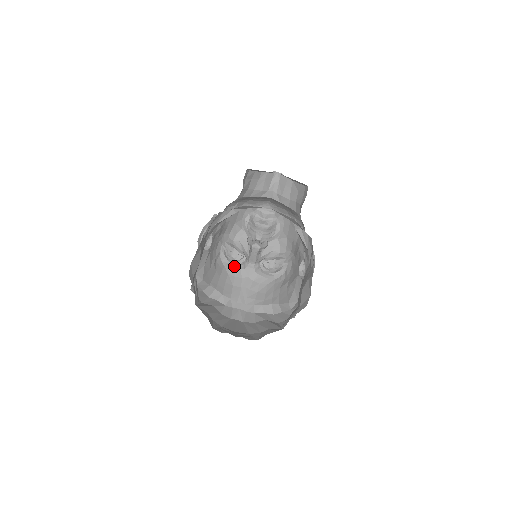
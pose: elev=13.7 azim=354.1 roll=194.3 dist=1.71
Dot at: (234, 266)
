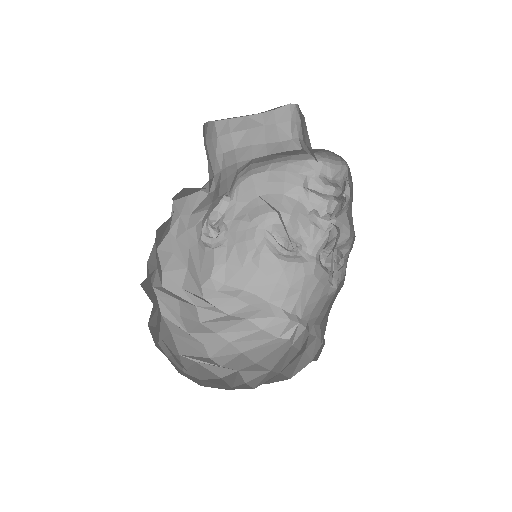
Dot at: (291, 258)
